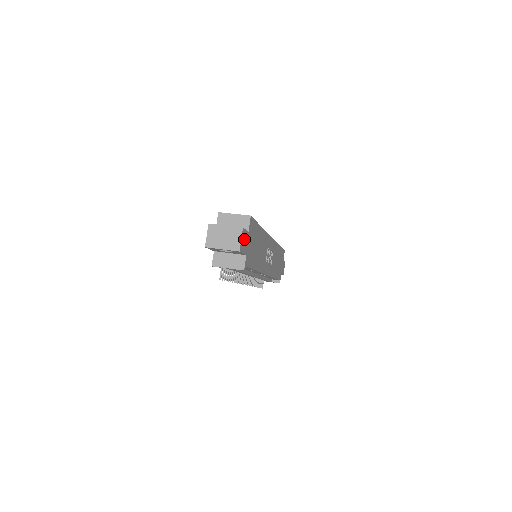
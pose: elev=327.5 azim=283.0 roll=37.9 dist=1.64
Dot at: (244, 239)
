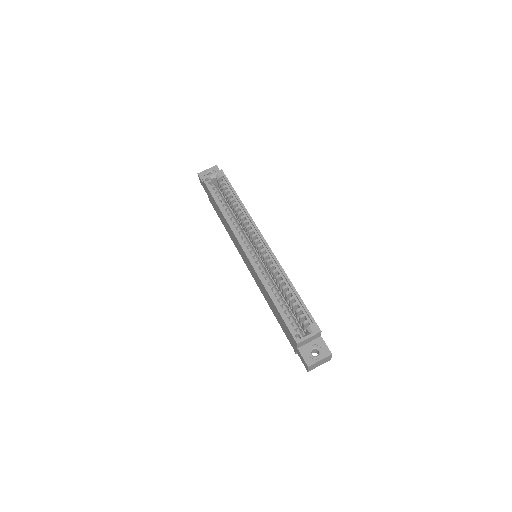
Dot at: occluded
